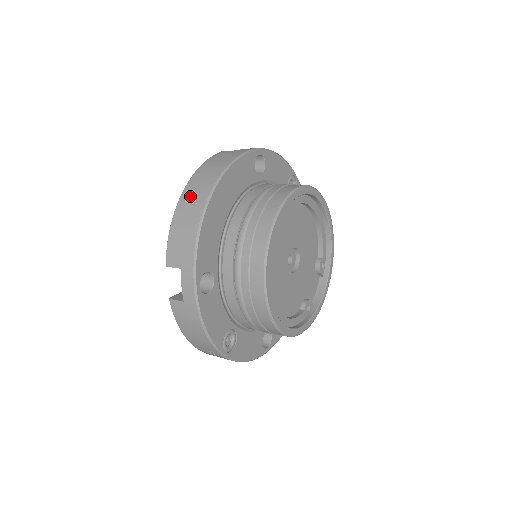
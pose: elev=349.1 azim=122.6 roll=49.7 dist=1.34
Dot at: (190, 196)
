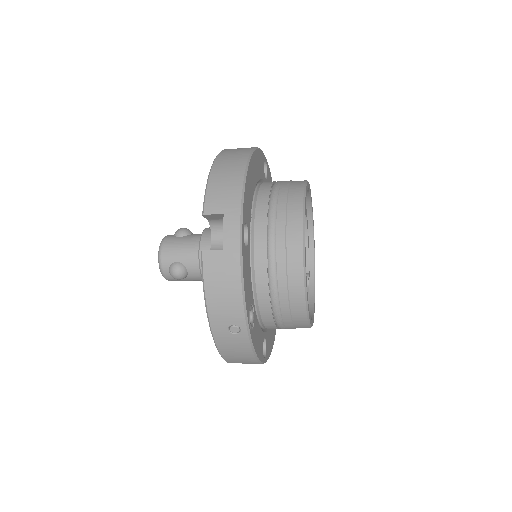
Dot at: (226, 160)
